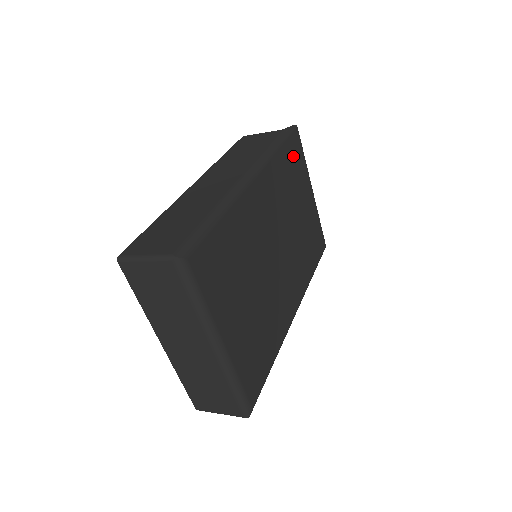
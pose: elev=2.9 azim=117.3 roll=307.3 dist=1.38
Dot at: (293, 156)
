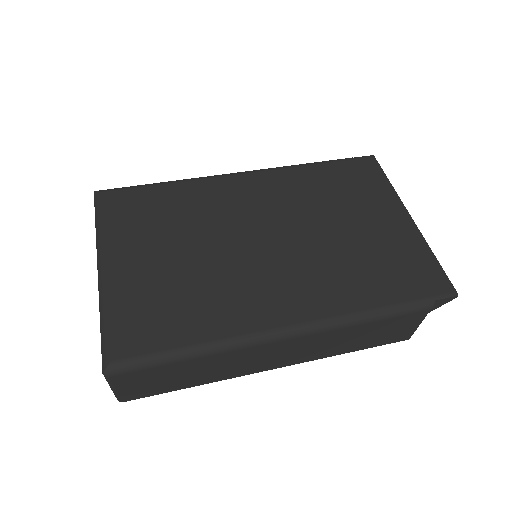
Dot at: (352, 175)
